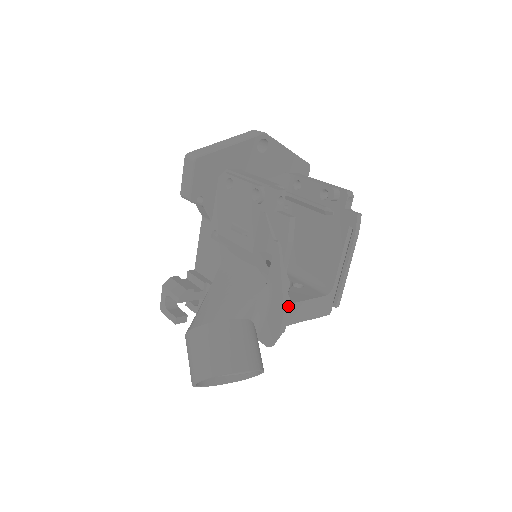
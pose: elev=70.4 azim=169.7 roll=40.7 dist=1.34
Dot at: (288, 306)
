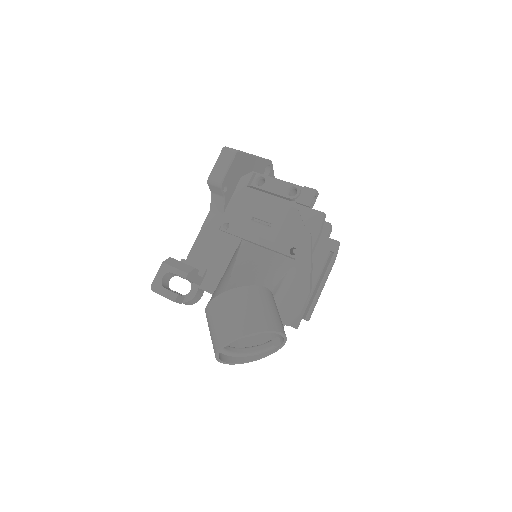
Dot at: (311, 288)
